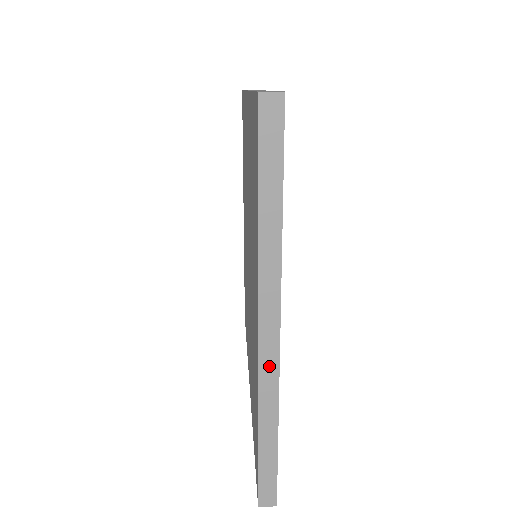
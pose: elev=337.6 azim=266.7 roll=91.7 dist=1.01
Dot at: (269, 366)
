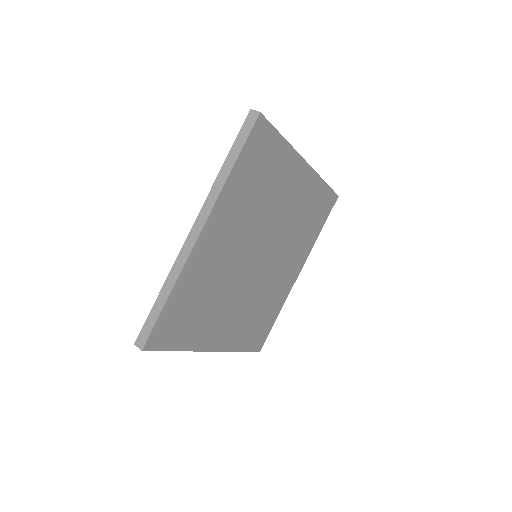
Dot at: occluded
